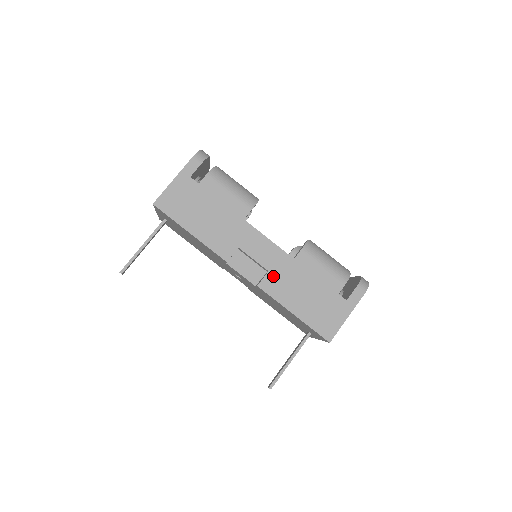
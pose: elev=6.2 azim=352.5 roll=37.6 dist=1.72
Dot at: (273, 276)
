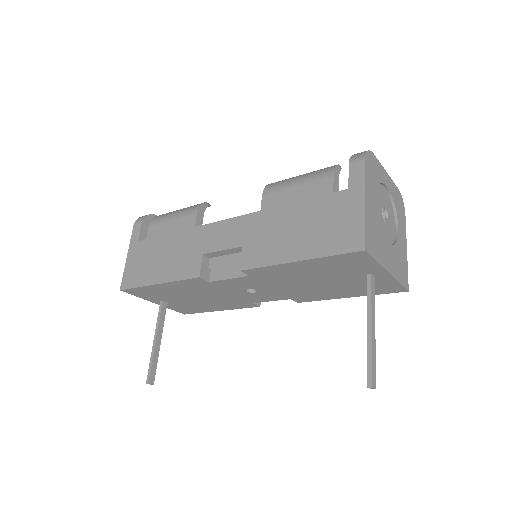
Dot at: (250, 246)
